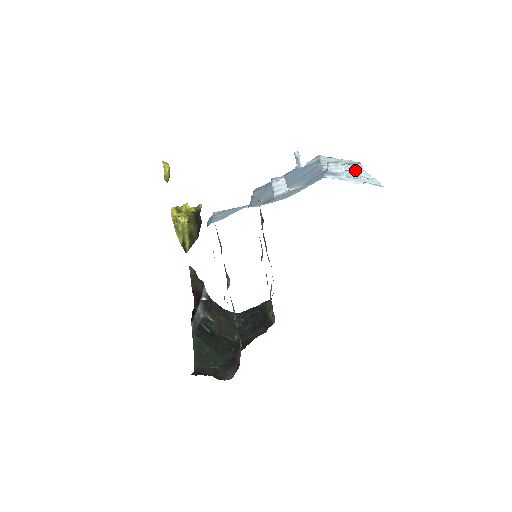
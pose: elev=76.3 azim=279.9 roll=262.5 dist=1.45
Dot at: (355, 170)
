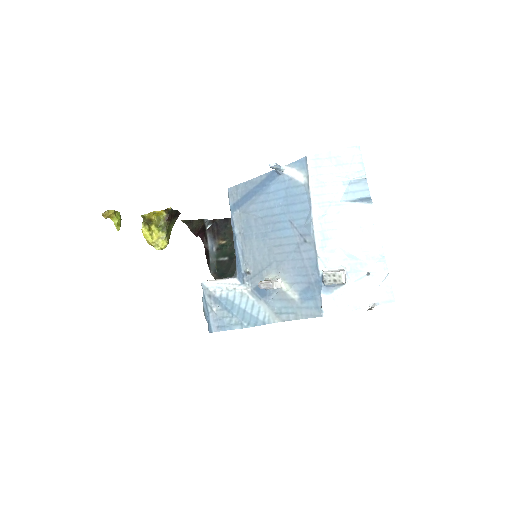
Dot at: (360, 222)
